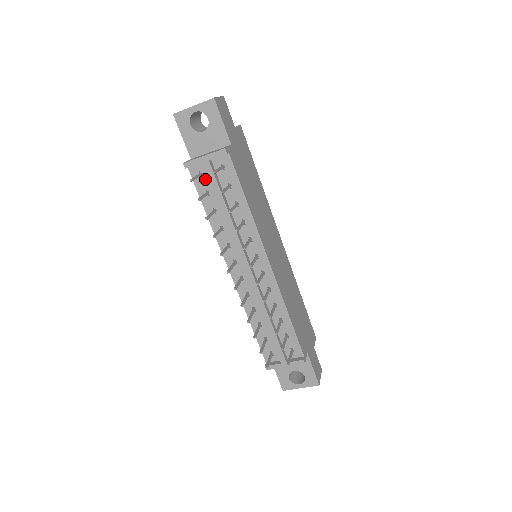
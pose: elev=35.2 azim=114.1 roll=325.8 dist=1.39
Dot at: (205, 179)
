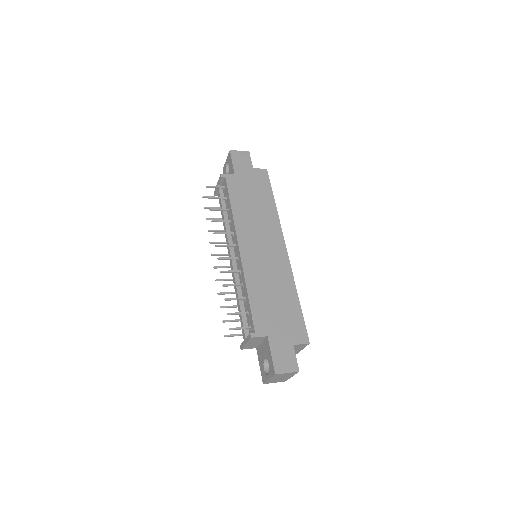
Dot at: occluded
